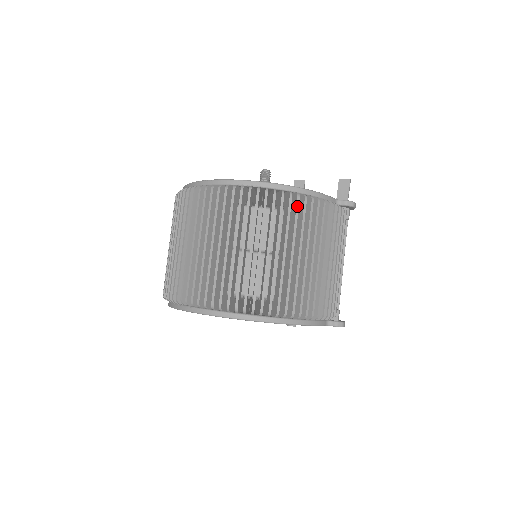
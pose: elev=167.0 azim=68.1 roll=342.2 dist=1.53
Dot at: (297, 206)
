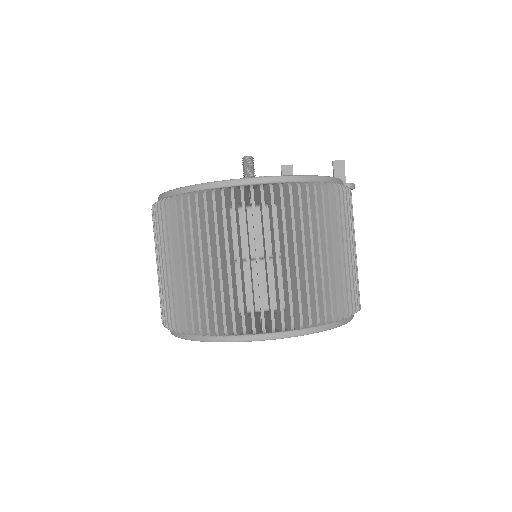
Dot at: (339, 198)
